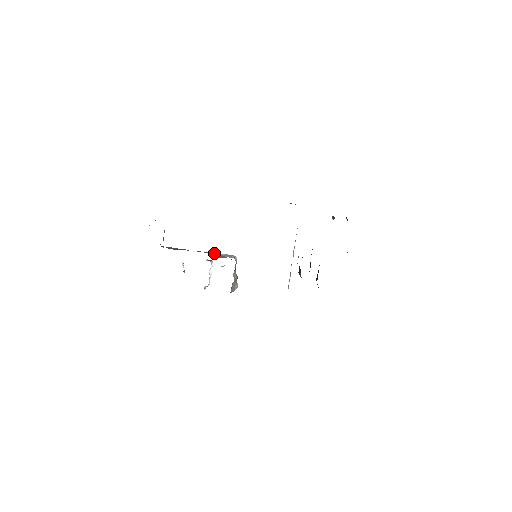
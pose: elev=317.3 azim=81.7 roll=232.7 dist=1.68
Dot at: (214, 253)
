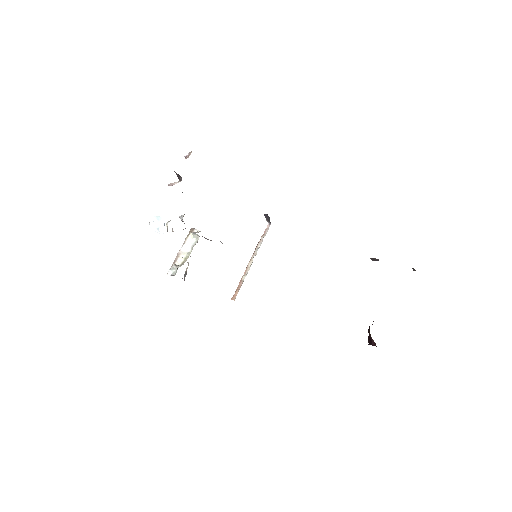
Dot at: occluded
